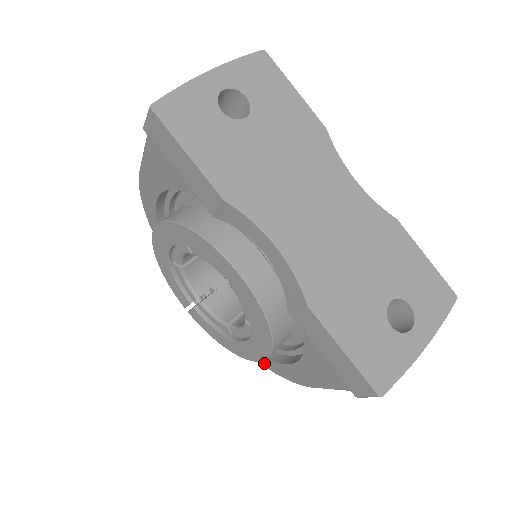
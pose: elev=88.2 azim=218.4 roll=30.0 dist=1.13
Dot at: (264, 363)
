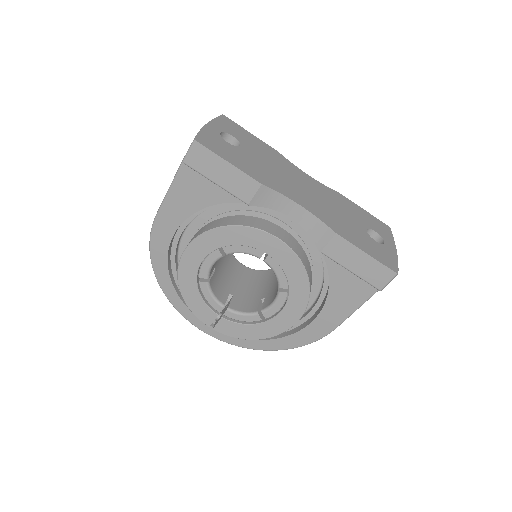
Dot at: (285, 345)
